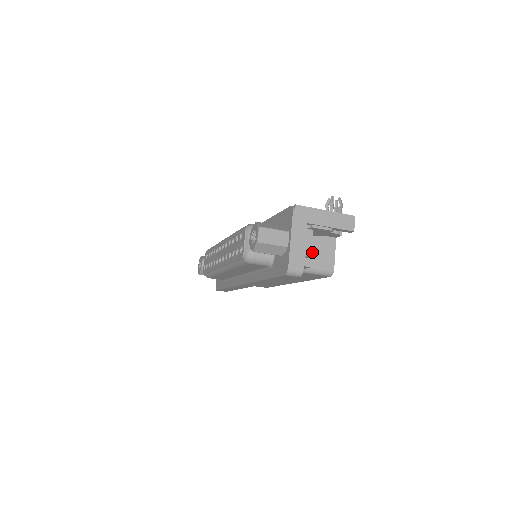
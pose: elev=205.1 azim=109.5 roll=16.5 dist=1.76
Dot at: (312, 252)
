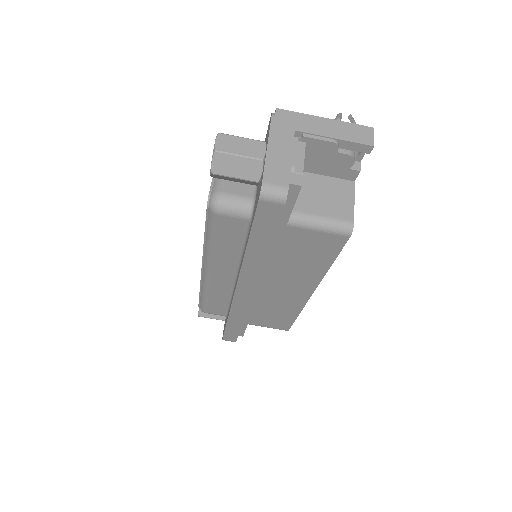
Dot at: (316, 197)
